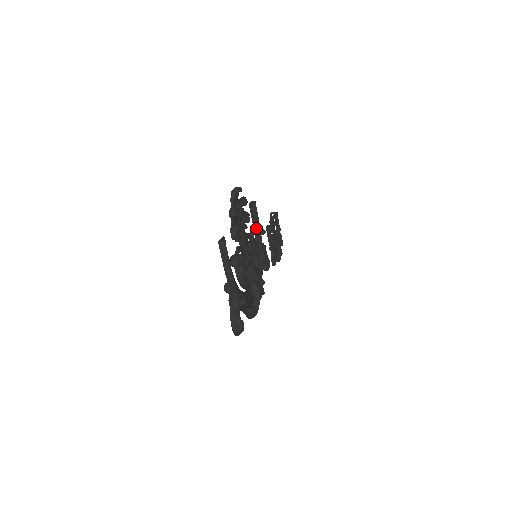
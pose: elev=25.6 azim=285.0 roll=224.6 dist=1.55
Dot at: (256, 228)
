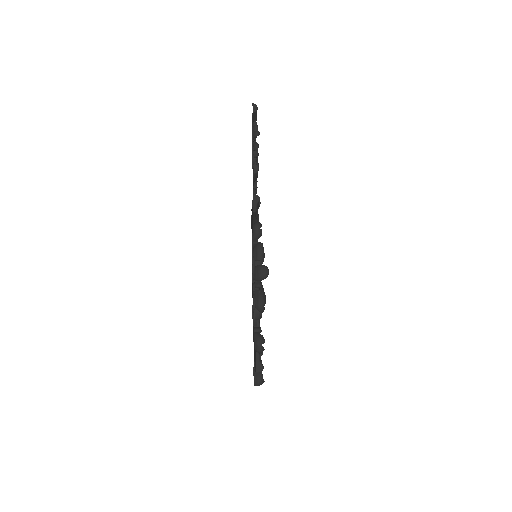
Dot at: (260, 236)
